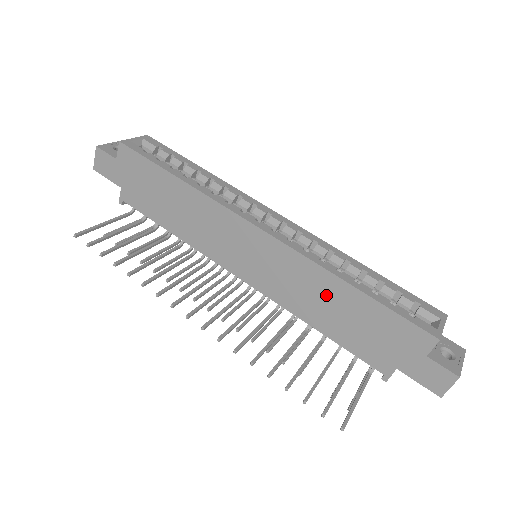
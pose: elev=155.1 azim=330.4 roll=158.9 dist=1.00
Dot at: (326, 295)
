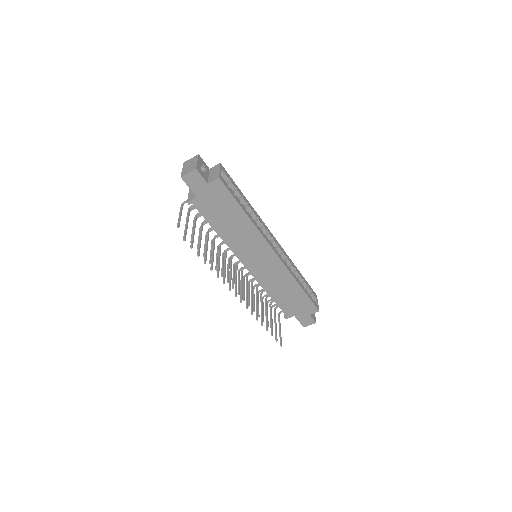
Dot at: (286, 286)
